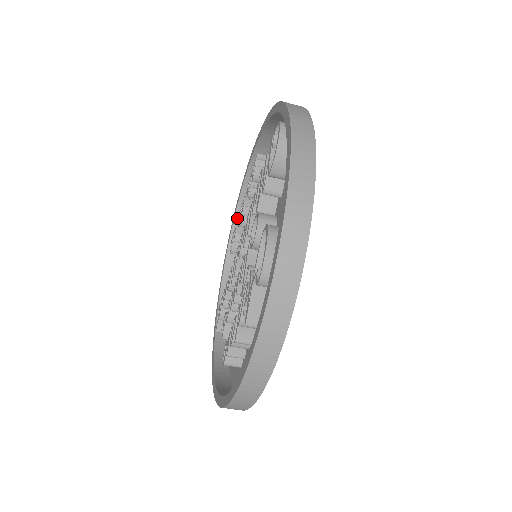
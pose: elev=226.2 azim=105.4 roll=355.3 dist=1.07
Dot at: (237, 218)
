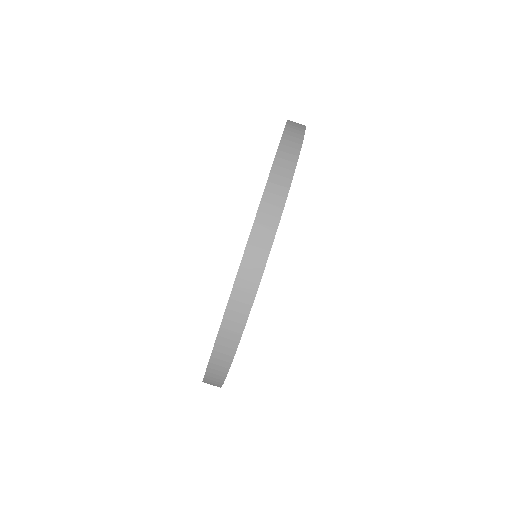
Dot at: occluded
